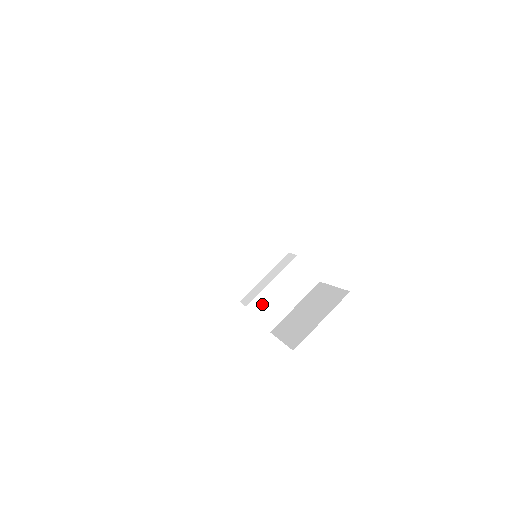
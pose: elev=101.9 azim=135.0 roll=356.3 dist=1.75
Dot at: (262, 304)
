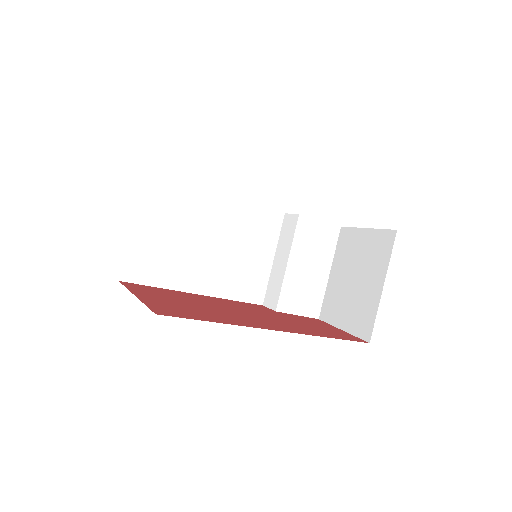
Dot at: (292, 296)
